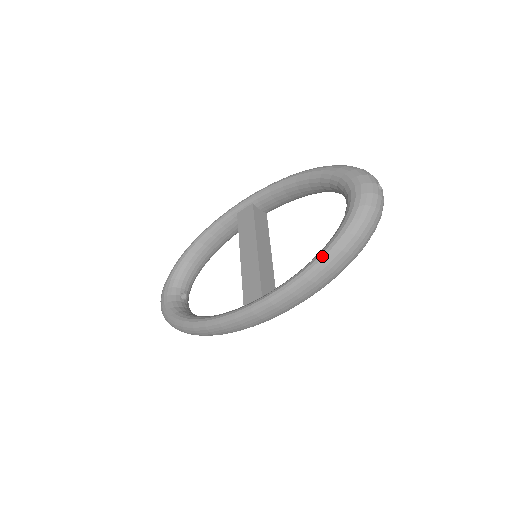
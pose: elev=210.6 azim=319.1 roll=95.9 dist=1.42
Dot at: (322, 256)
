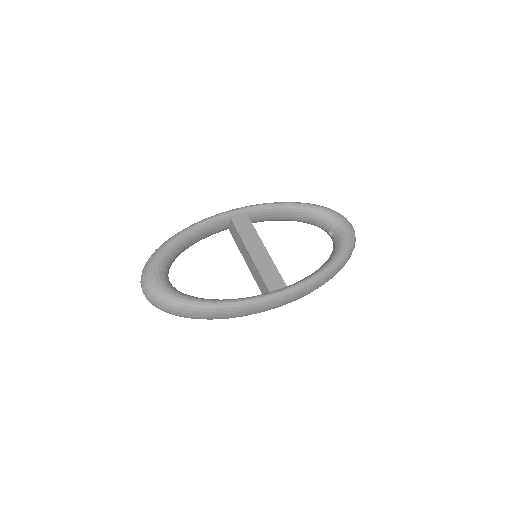
Dot at: (336, 262)
